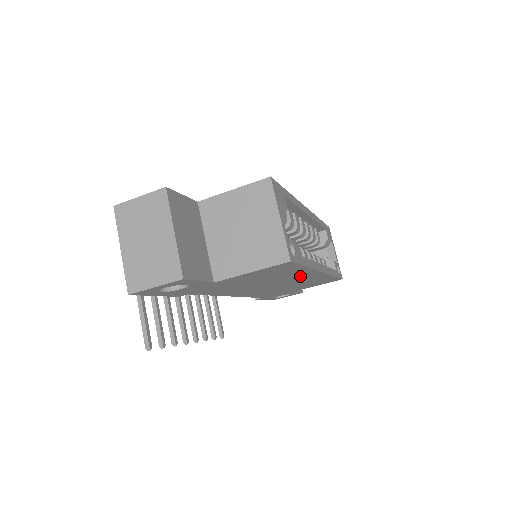
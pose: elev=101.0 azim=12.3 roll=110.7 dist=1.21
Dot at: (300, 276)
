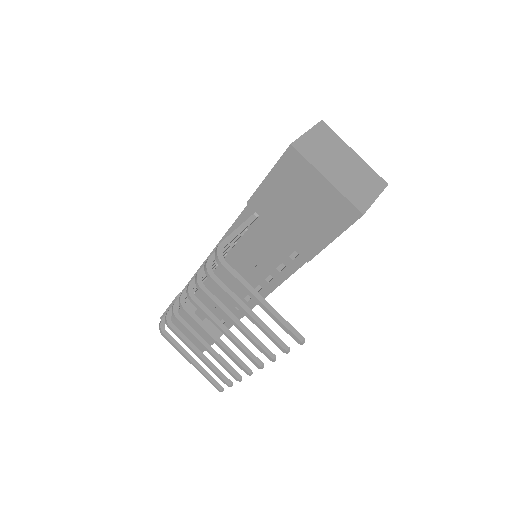
Dot at: occluded
